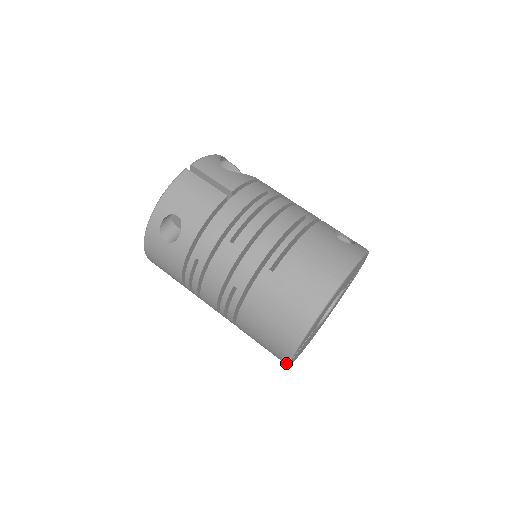
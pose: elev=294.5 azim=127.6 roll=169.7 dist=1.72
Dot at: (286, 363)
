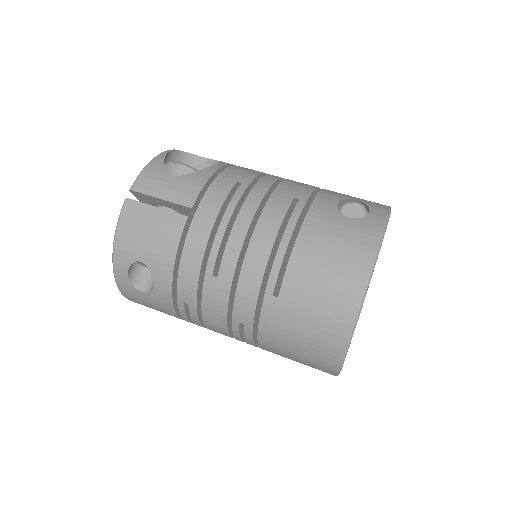
Dot at: occluded
